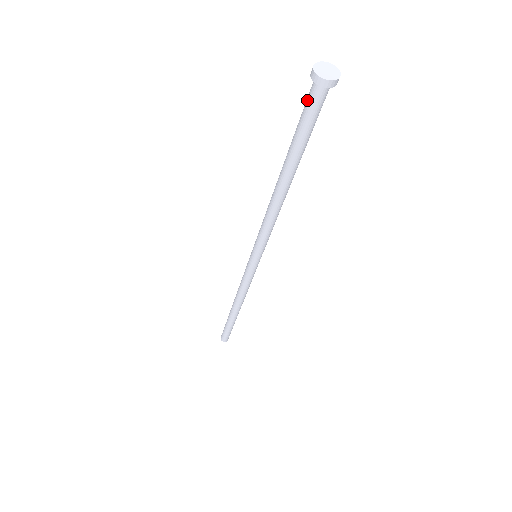
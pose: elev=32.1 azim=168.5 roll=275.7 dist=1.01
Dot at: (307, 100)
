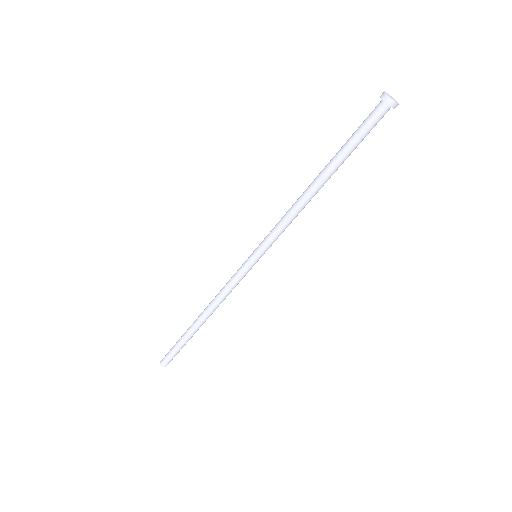
Dot at: (373, 118)
